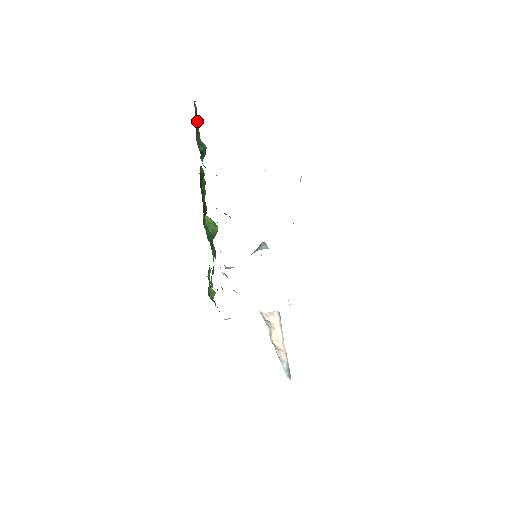
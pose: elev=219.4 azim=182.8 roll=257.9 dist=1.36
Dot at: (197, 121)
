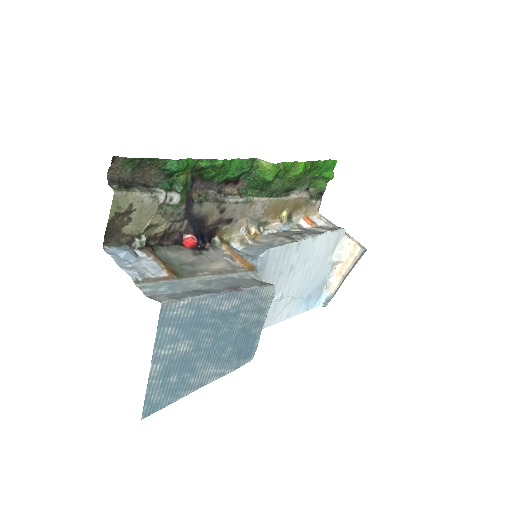
Dot at: (143, 159)
